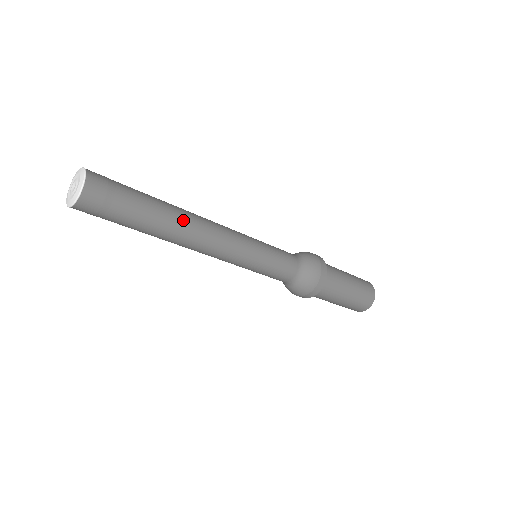
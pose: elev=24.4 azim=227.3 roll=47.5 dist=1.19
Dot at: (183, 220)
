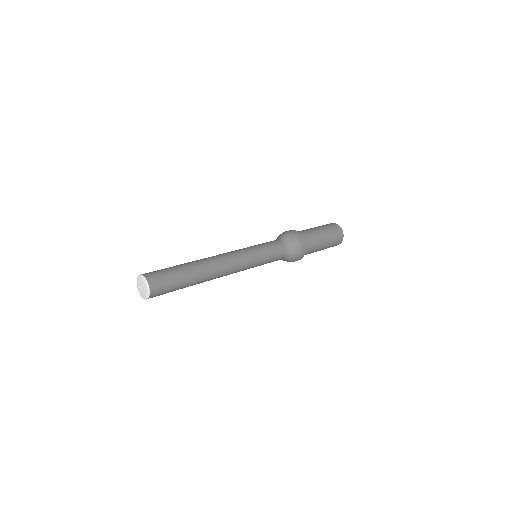
Dot at: (208, 273)
